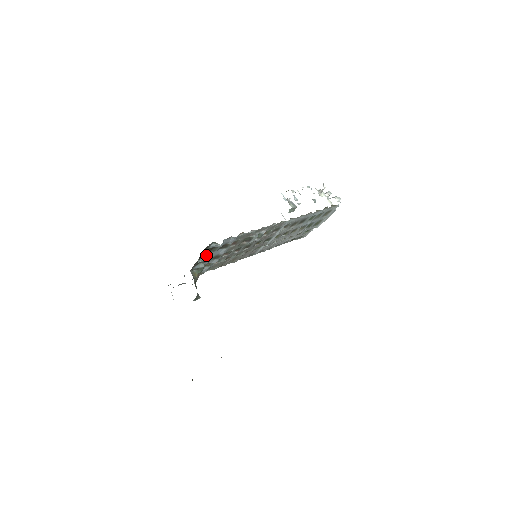
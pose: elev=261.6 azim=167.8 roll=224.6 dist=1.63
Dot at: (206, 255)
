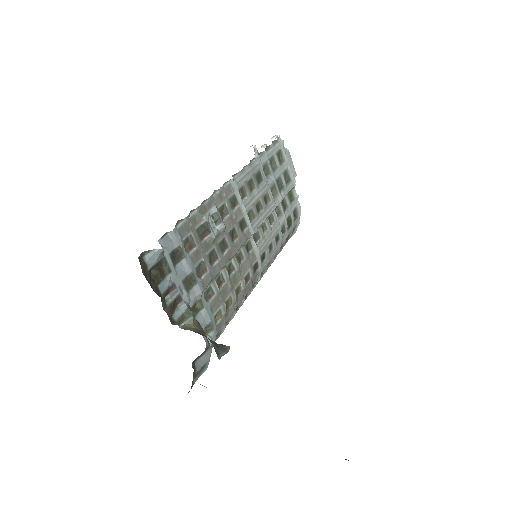
Dot at: (164, 284)
